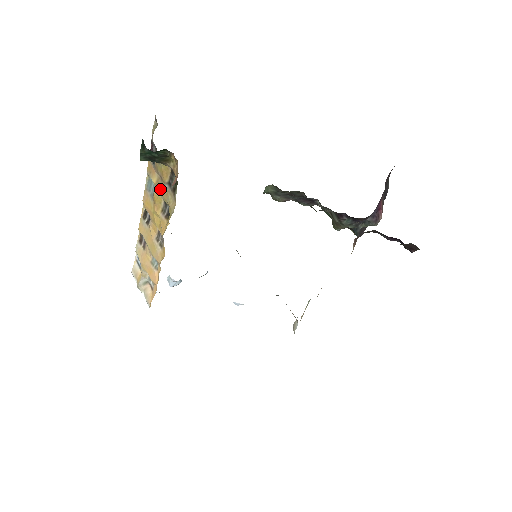
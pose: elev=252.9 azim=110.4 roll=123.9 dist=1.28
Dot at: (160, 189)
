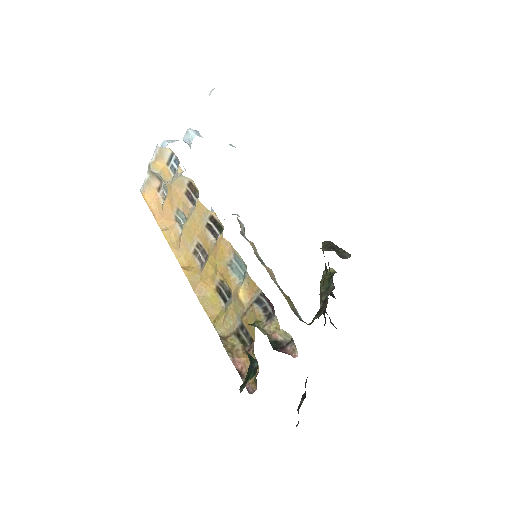
Dot at: (236, 303)
